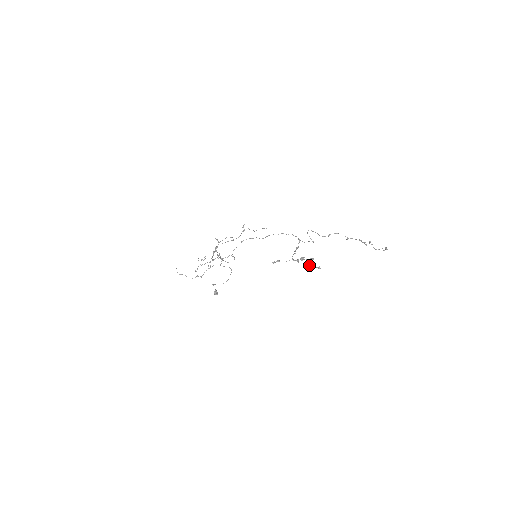
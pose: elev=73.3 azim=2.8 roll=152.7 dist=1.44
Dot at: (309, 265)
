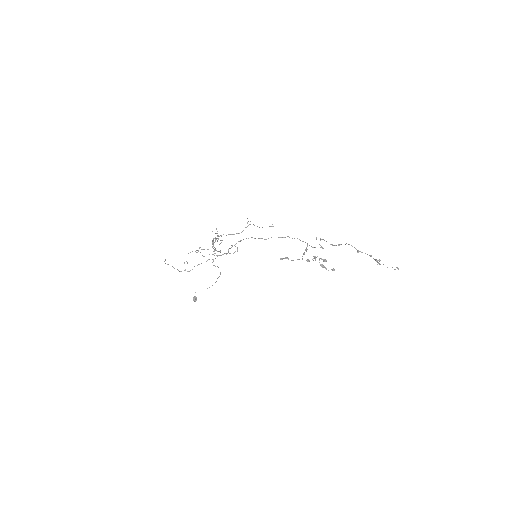
Dot at: (323, 265)
